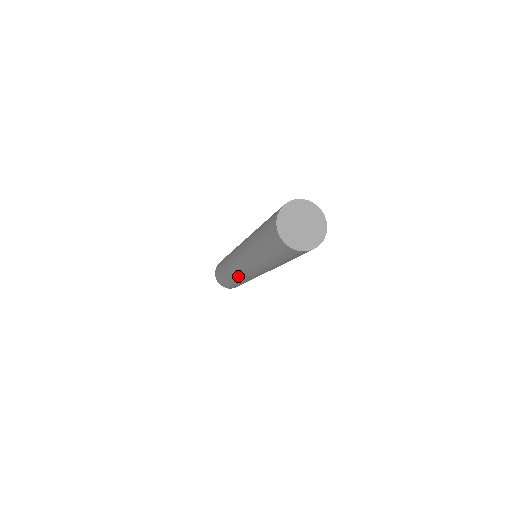
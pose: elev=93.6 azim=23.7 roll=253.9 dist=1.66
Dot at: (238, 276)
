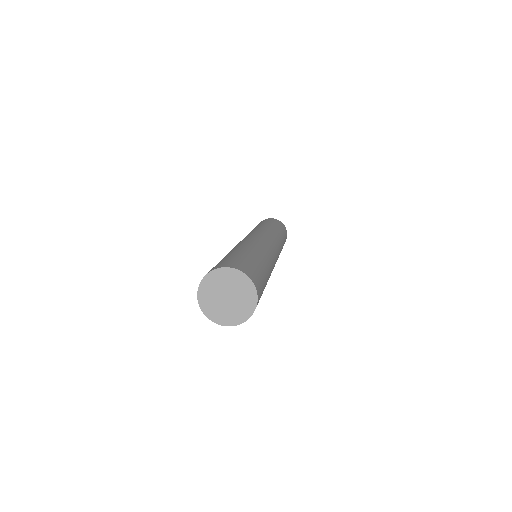
Dot at: occluded
